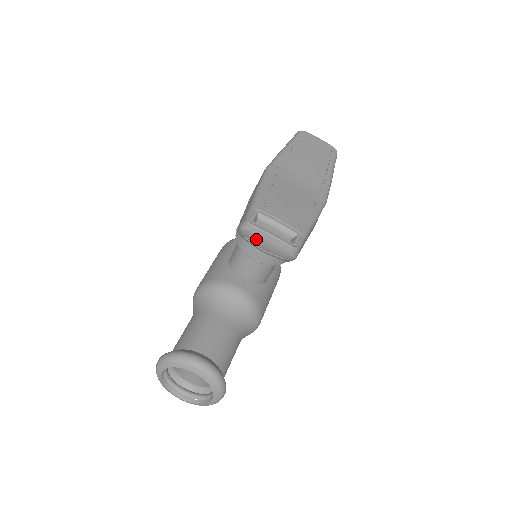
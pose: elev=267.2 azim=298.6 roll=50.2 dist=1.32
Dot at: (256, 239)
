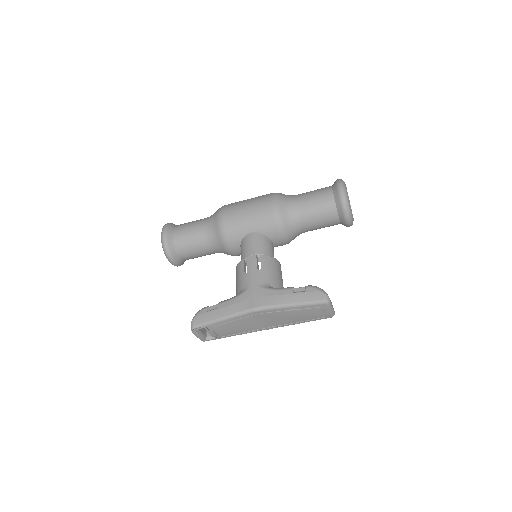
Dot at: occluded
